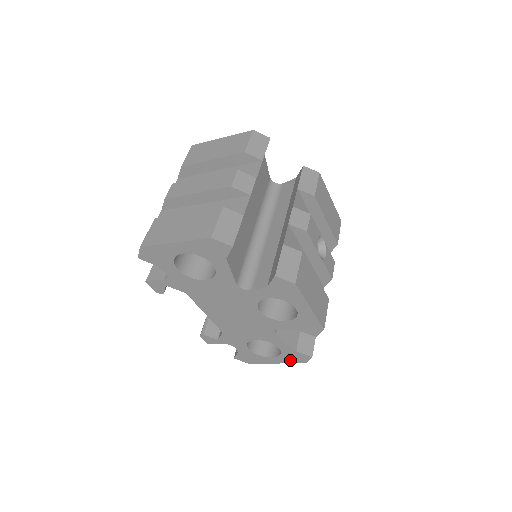
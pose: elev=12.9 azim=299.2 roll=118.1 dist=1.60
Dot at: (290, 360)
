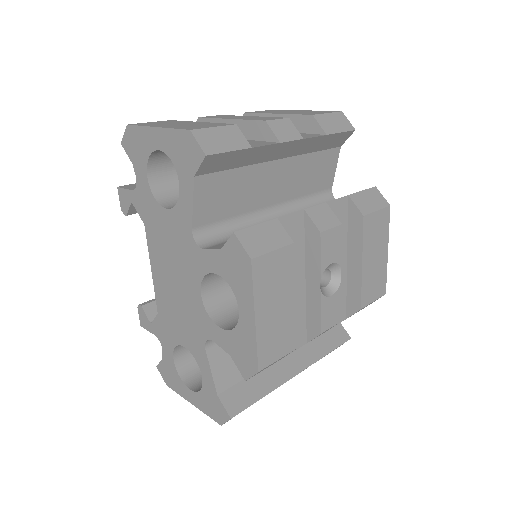
Dot at: (207, 408)
